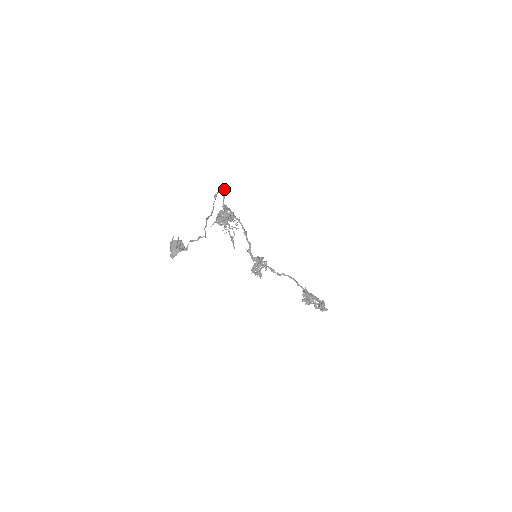
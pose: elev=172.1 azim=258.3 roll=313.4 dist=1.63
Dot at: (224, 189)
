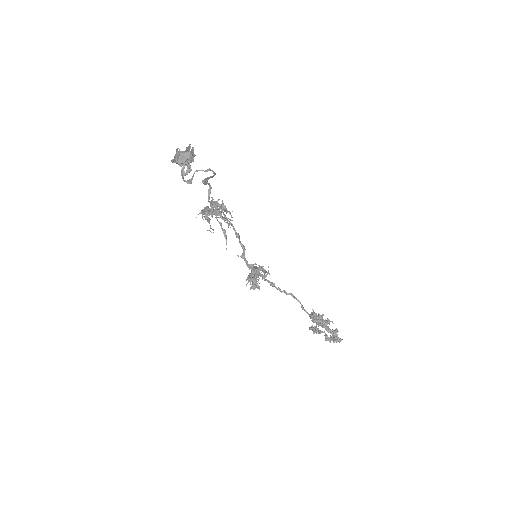
Dot at: occluded
